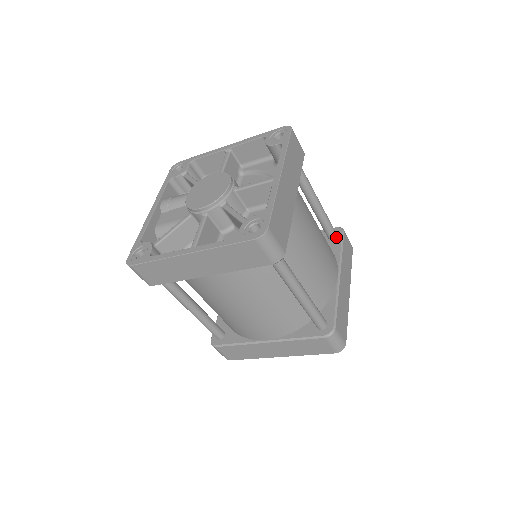
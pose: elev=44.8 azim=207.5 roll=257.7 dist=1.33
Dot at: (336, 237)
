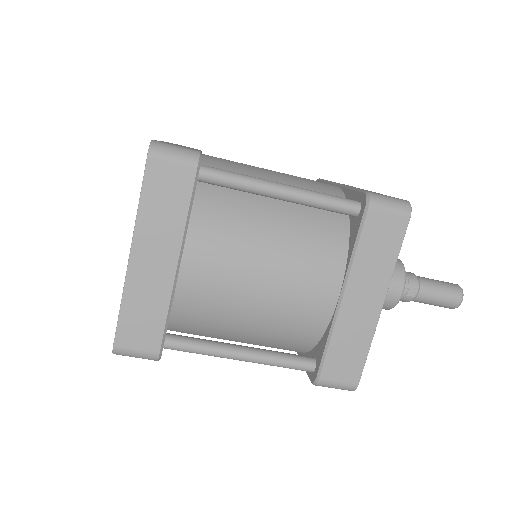
Dot at: (358, 216)
